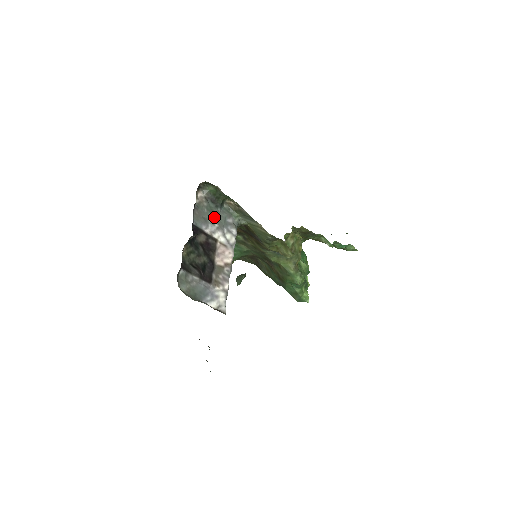
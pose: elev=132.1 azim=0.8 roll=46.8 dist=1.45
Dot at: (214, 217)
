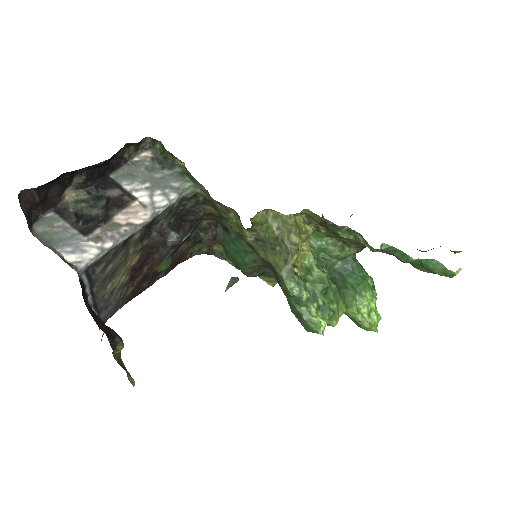
Dot at: (151, 177)
